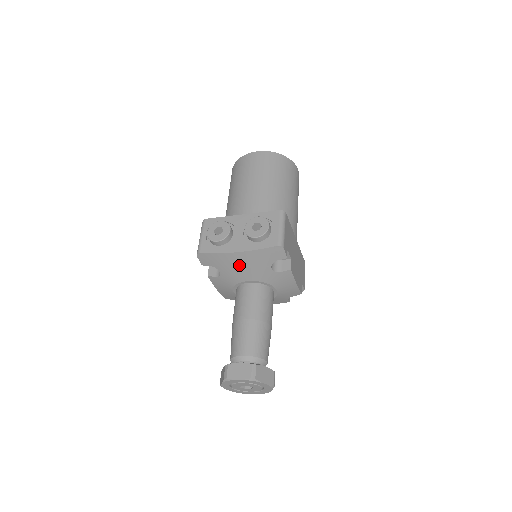
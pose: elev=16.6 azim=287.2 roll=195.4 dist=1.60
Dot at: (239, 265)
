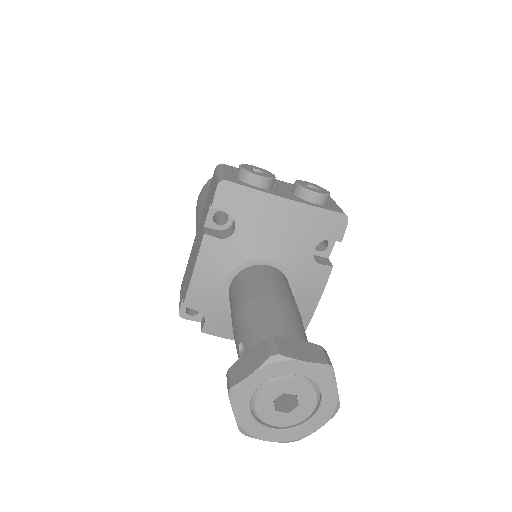
Dot at: (276, 224)
